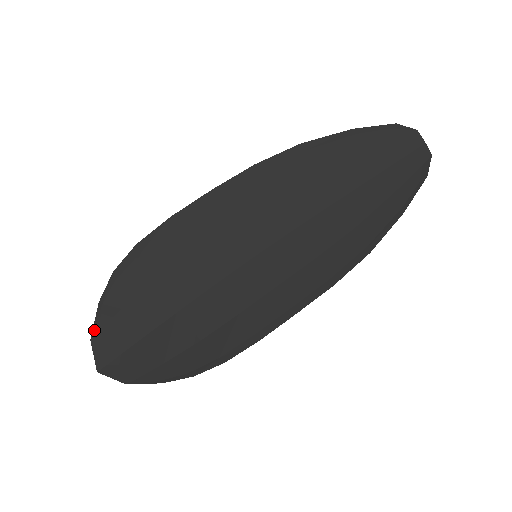
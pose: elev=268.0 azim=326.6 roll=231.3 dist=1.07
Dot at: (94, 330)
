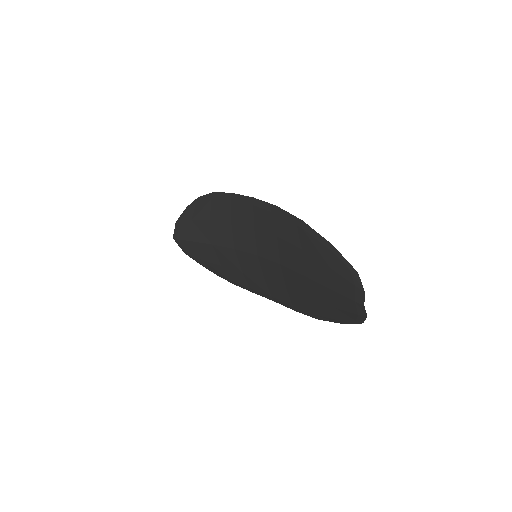
Dot at: (179, 219)
